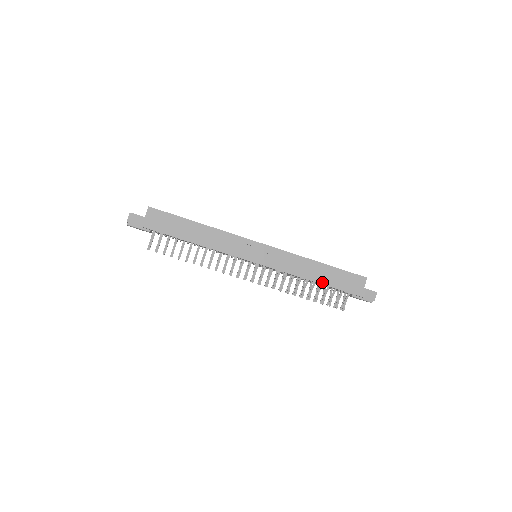
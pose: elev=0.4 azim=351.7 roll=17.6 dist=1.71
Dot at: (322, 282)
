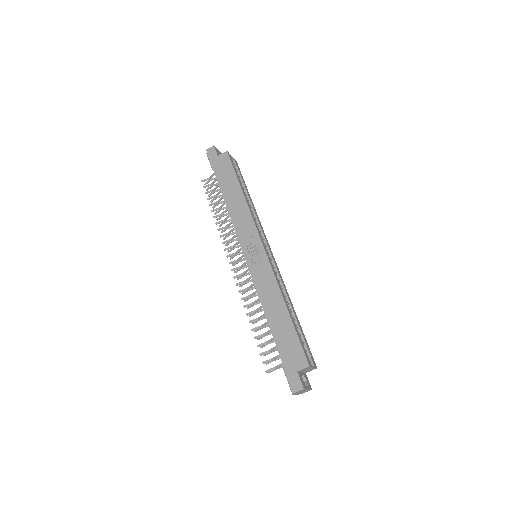
Dot at: (271, 325)
